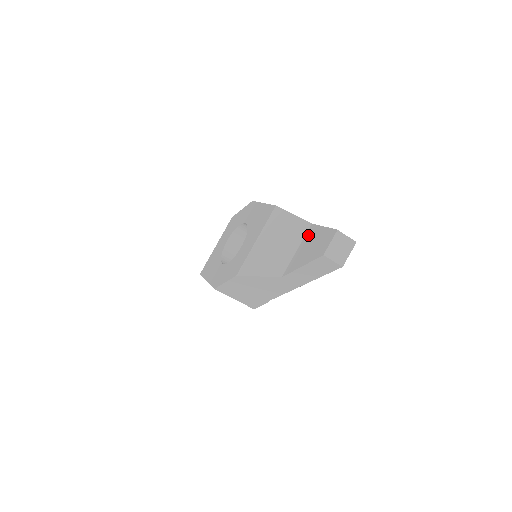
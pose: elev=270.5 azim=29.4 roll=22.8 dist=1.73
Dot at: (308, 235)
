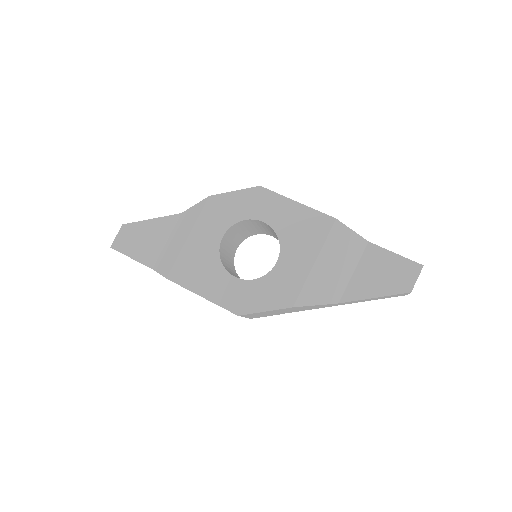
Dot at: (369, 257)
